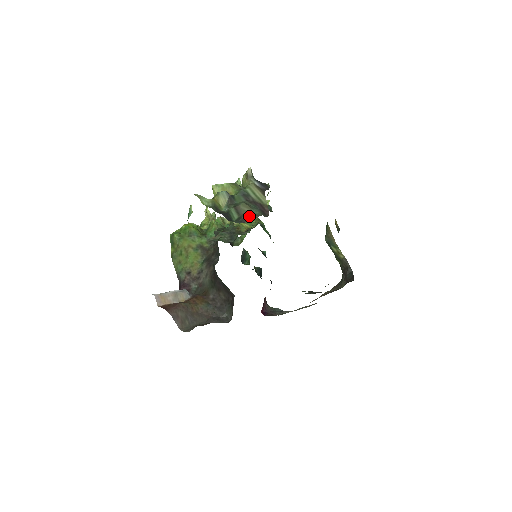
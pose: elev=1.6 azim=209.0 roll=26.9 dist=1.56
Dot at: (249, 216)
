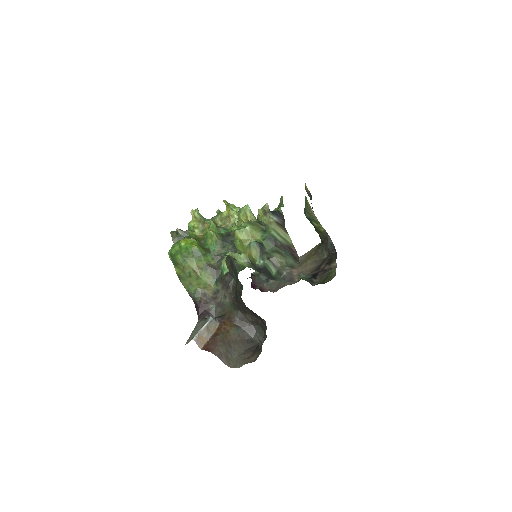
Dot at: (289, 271)
